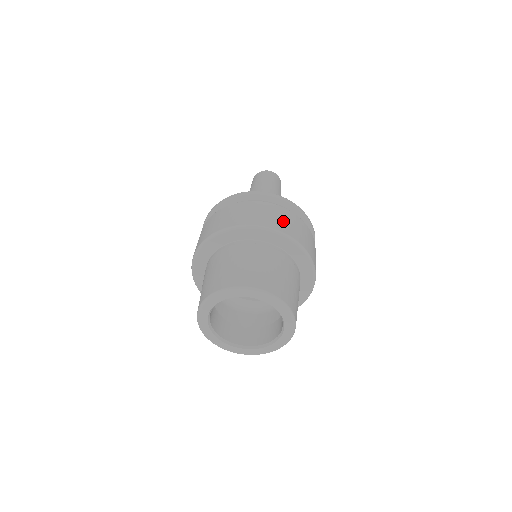
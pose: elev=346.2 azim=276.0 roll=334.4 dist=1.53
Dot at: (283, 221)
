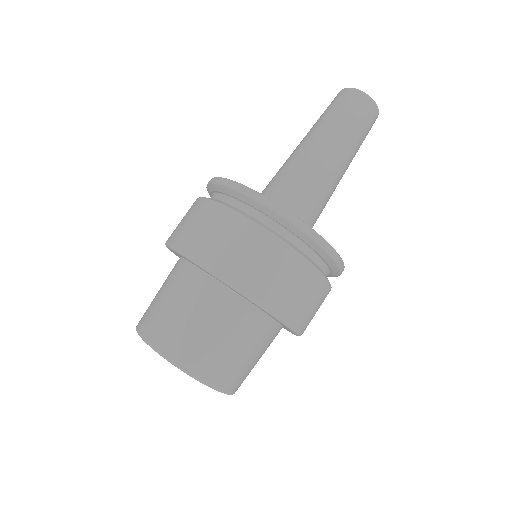
Dot at: (240, 256)
